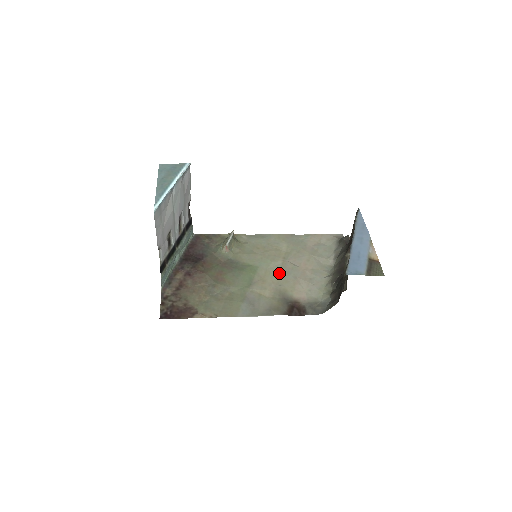
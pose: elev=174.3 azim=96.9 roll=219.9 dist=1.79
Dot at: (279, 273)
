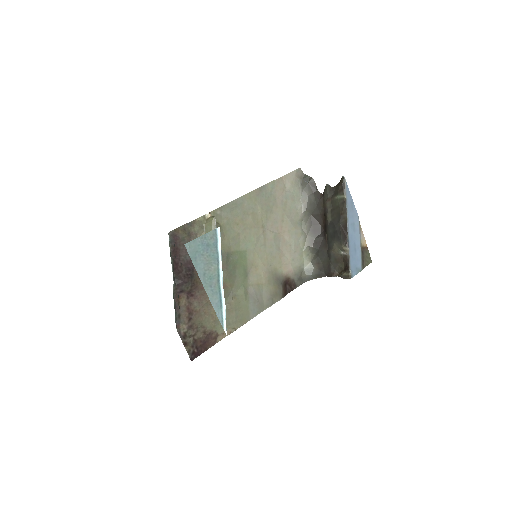
Dot at: (265, 250)
